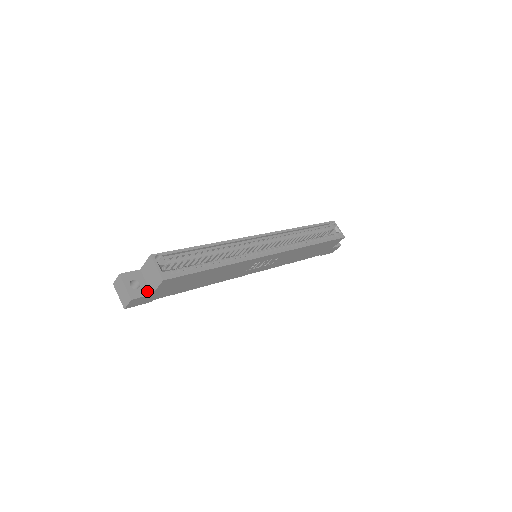
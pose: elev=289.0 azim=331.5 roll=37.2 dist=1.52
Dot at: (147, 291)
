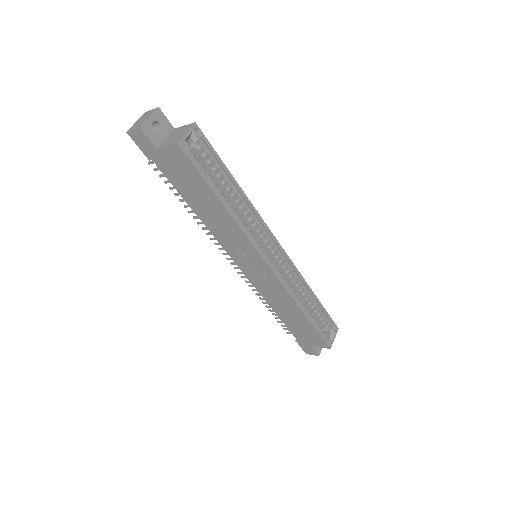
Dot at: (157, 143)
